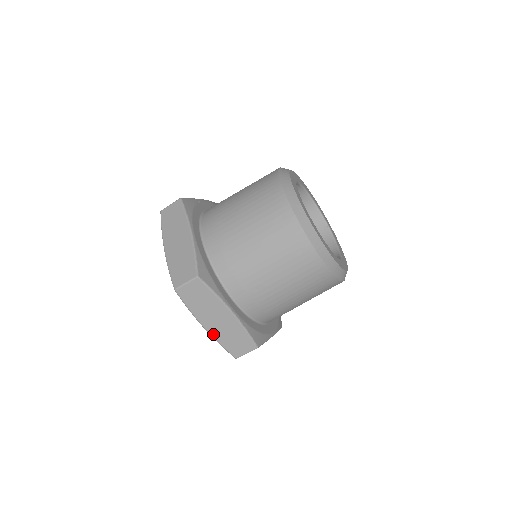
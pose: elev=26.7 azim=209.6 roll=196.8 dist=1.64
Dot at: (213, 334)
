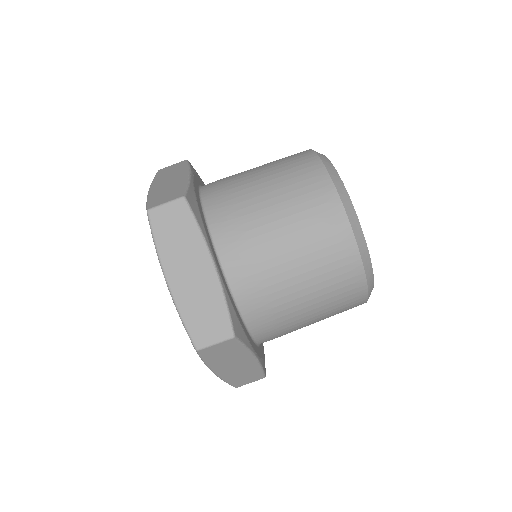
Dot at: (222, 376)
